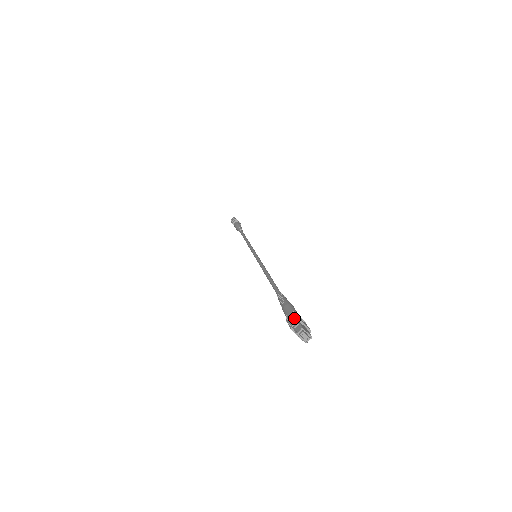
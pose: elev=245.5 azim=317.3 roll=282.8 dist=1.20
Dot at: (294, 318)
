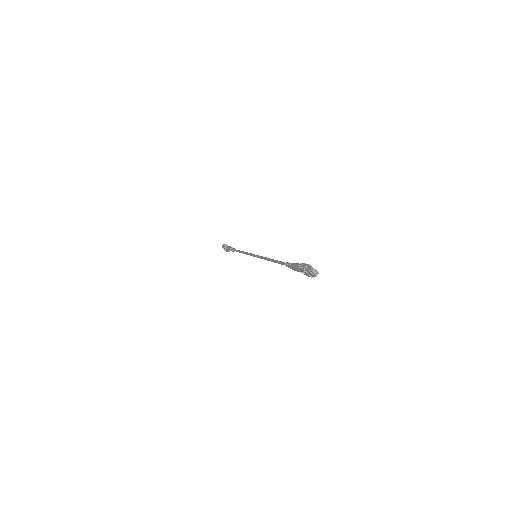
Dot at: (304, 264)
